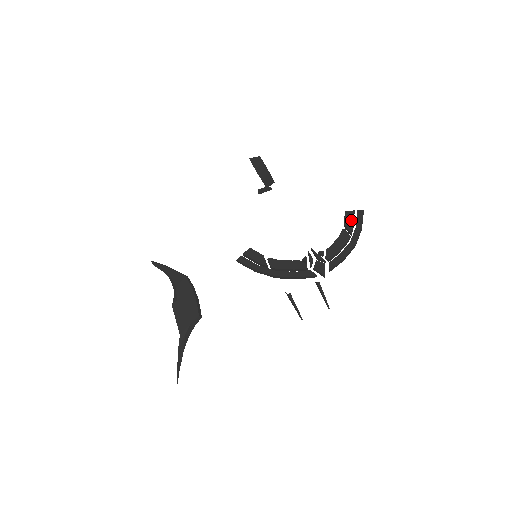
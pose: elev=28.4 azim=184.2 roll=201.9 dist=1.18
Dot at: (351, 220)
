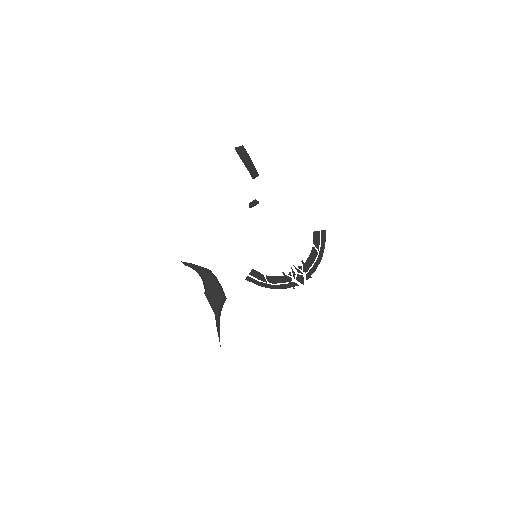
Dot at: (317, 239)
